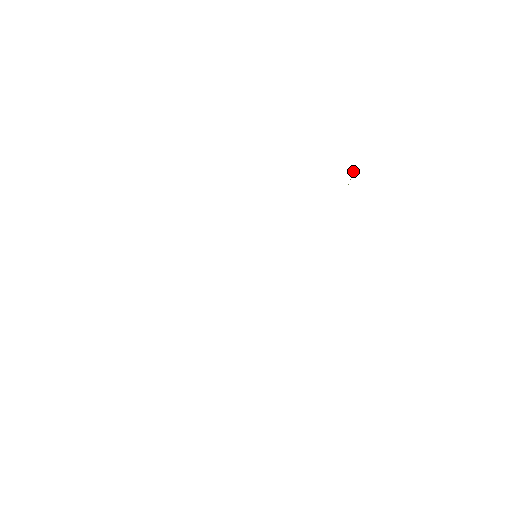
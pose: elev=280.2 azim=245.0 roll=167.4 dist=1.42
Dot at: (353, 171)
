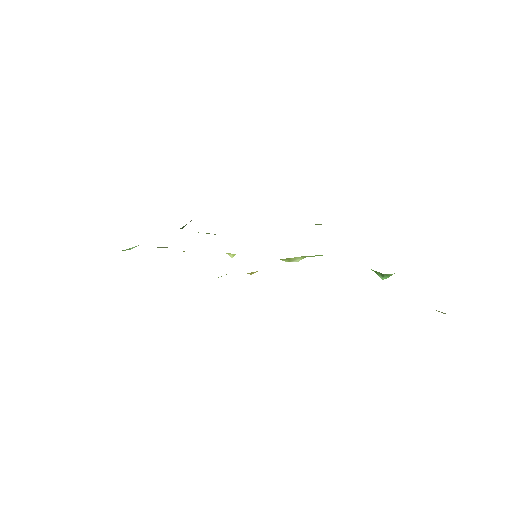
Dot at: occluded
